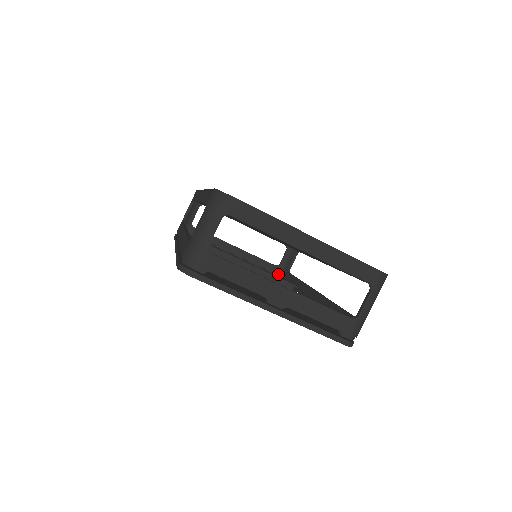
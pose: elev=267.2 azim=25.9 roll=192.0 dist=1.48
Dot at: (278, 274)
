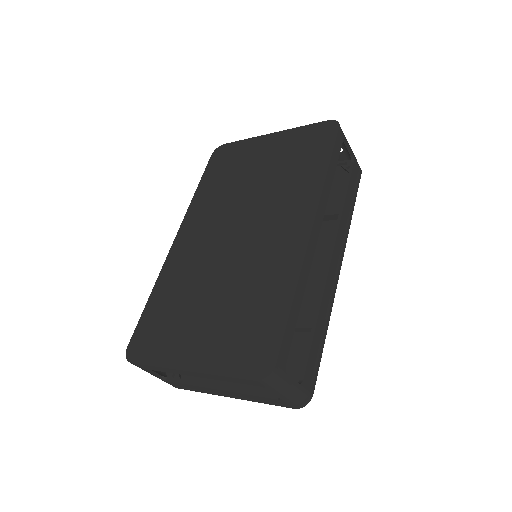
Dot at: (350, 160)
